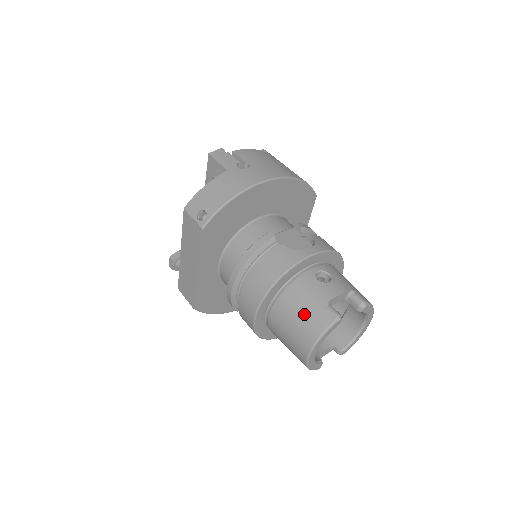
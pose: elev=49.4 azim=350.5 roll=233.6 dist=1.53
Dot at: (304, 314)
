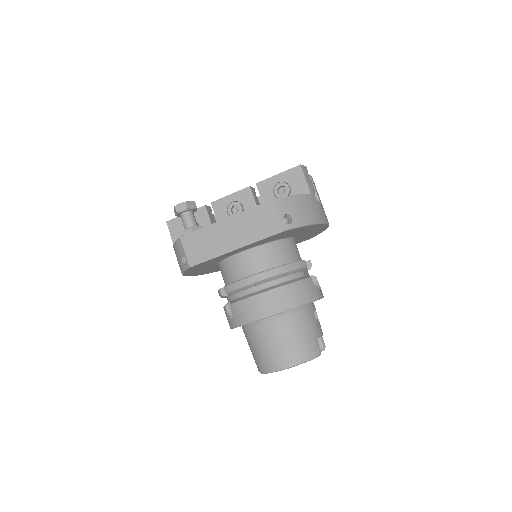
Dot at: (302, 339)
